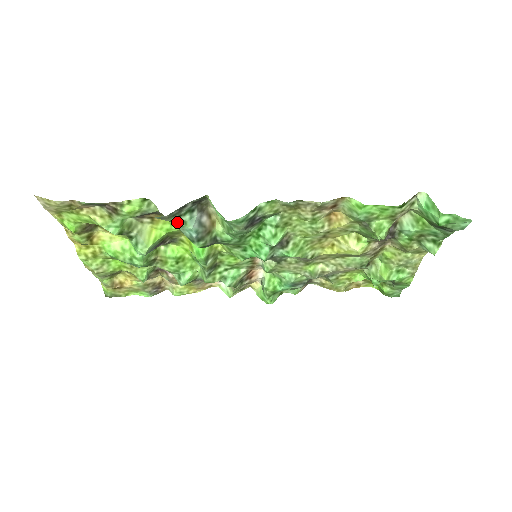
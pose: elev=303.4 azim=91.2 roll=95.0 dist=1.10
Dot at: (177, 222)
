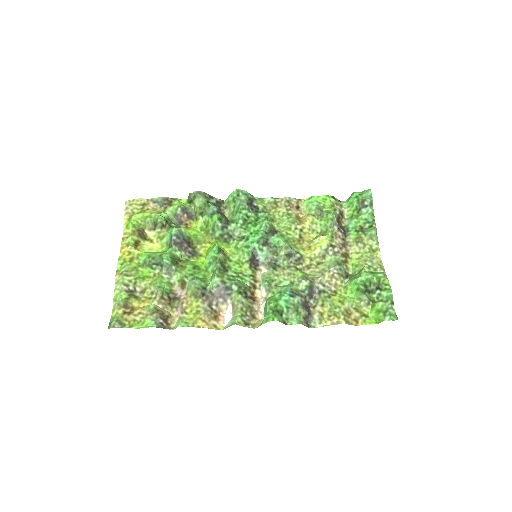
Dot at: (206, 207)
